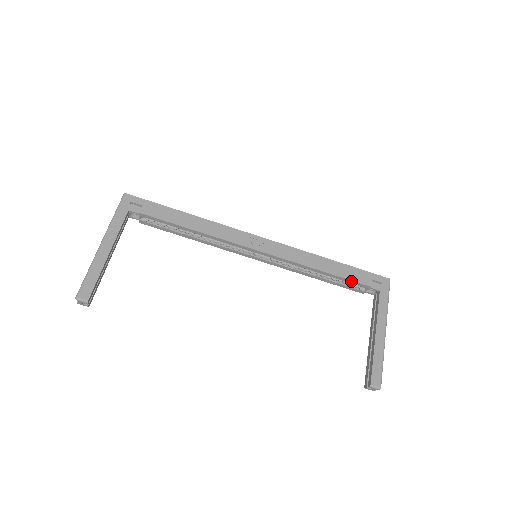
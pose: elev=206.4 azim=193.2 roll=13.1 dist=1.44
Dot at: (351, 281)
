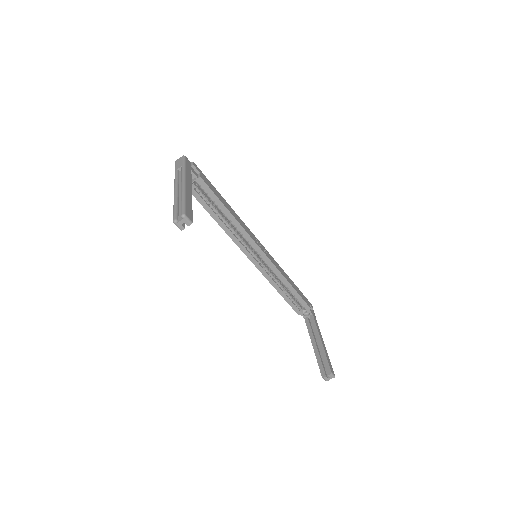
Dot at: (302, 300)
